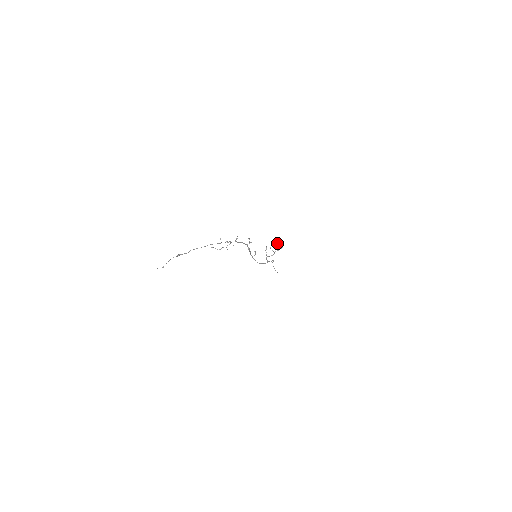
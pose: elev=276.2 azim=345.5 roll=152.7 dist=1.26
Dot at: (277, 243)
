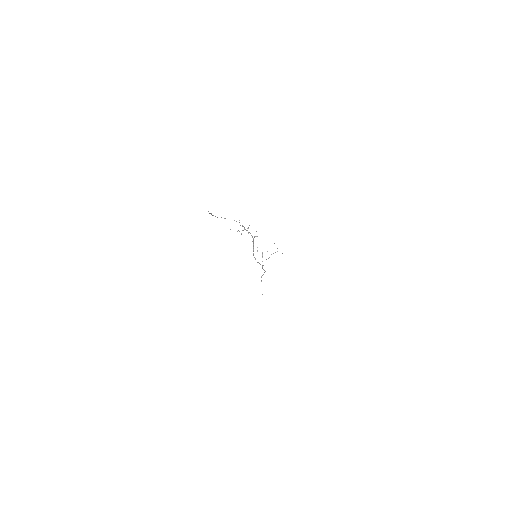
Dot at: occluded
